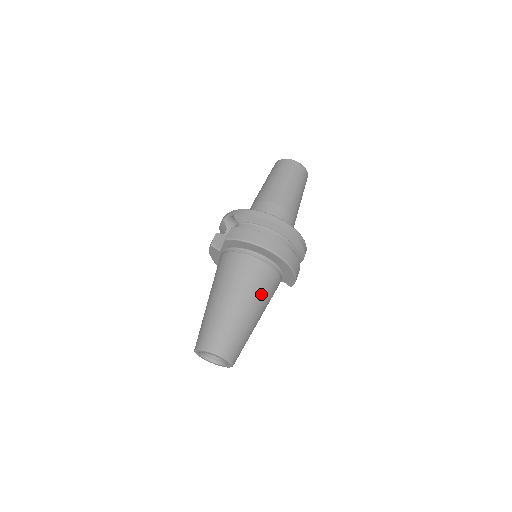
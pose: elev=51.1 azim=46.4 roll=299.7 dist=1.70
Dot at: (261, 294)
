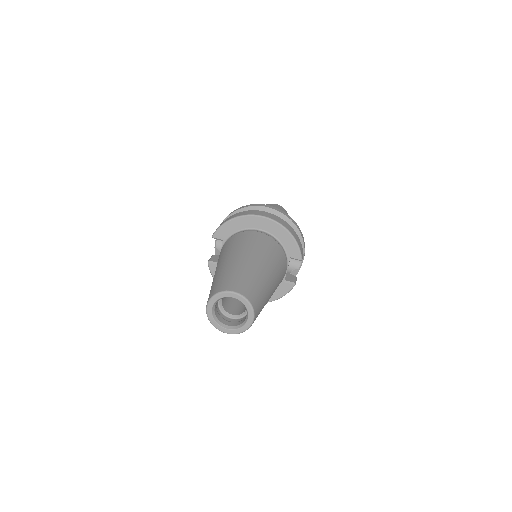
Dot at: (258, 249)
